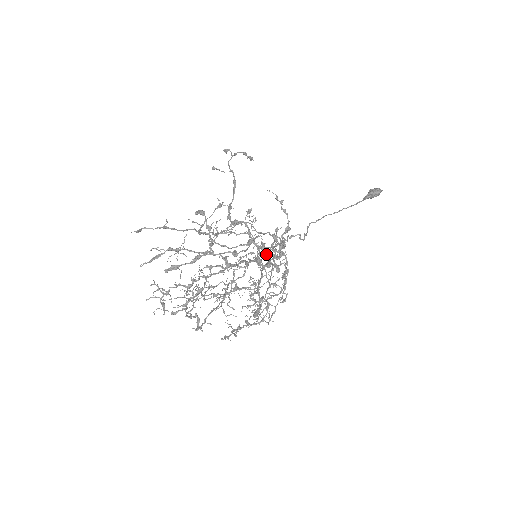
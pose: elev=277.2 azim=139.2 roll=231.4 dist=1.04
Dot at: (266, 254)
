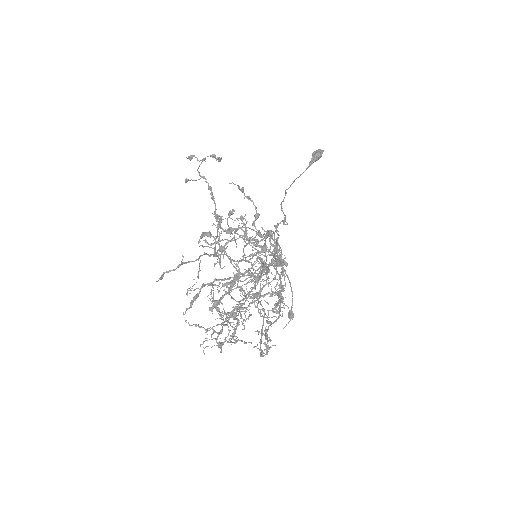
Dot at: (271, 252)
